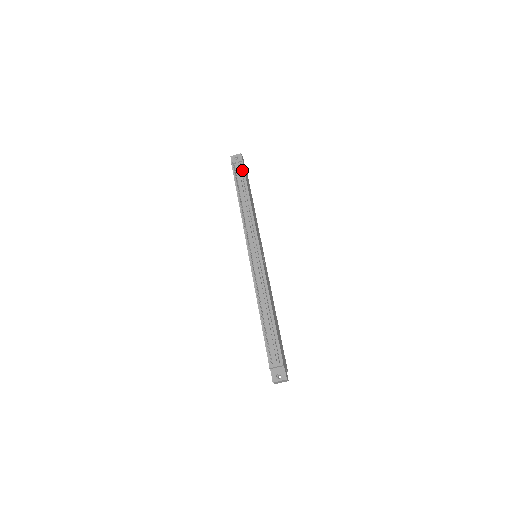
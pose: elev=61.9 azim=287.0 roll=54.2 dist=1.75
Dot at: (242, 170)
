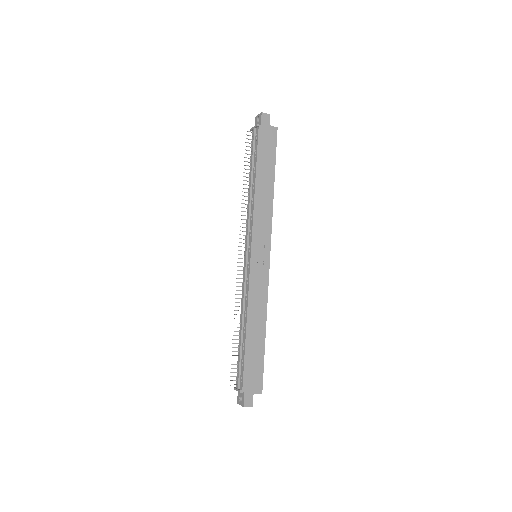
Dot at: (256, 140)
